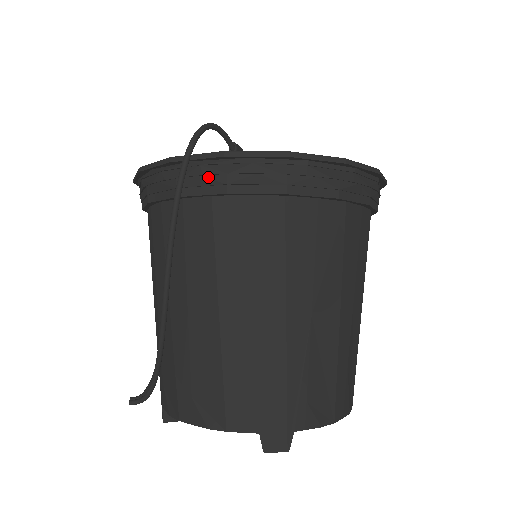
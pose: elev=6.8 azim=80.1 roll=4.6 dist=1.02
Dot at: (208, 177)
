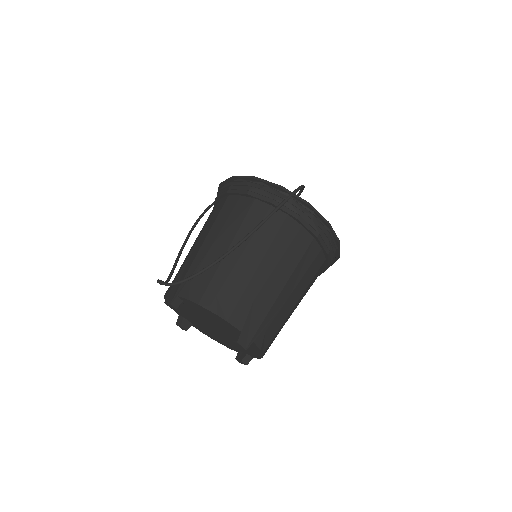
Dot at: (293, 206)
